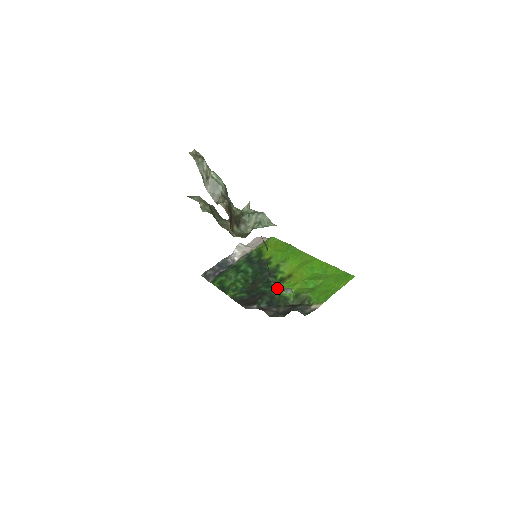
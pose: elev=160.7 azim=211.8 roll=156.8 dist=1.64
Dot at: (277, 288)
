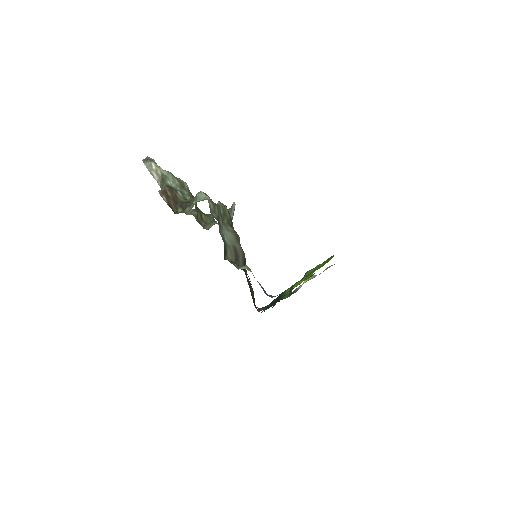
Dot at: (286, 290)
